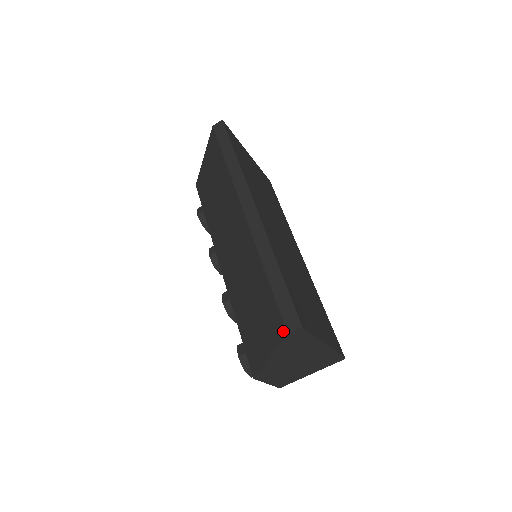
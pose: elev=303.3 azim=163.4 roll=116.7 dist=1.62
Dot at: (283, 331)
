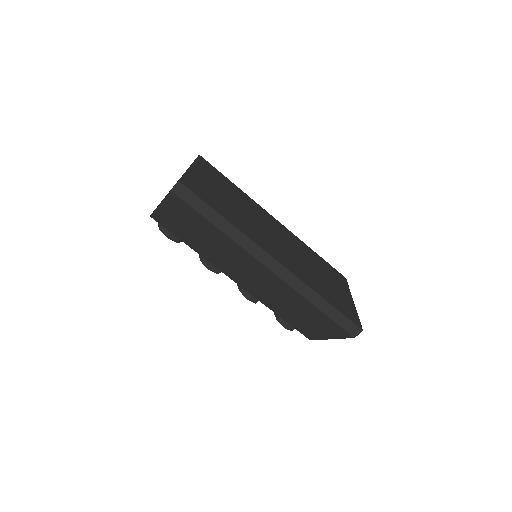
Dot at: (348, 336)
